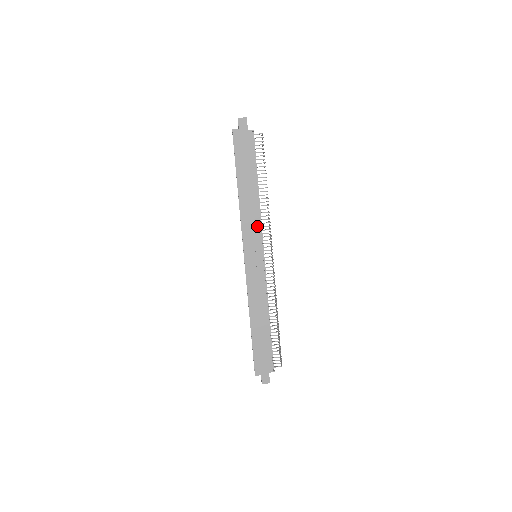
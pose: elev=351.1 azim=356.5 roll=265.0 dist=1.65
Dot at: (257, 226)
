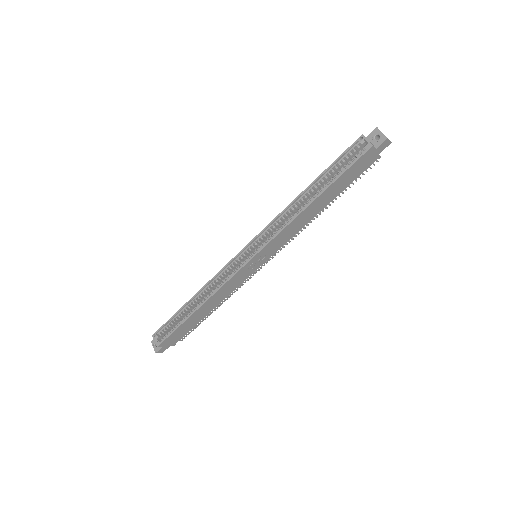
Dot at: (288, 238)
